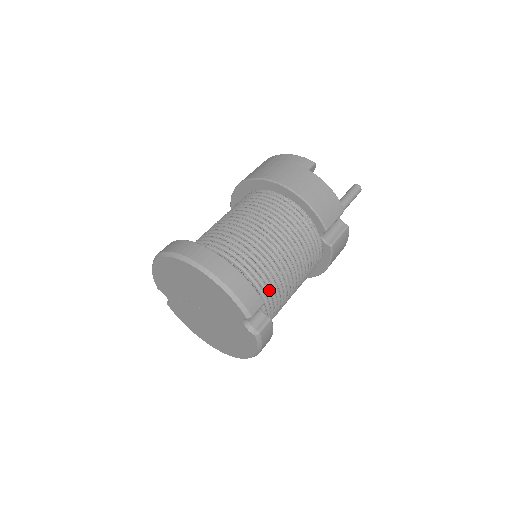
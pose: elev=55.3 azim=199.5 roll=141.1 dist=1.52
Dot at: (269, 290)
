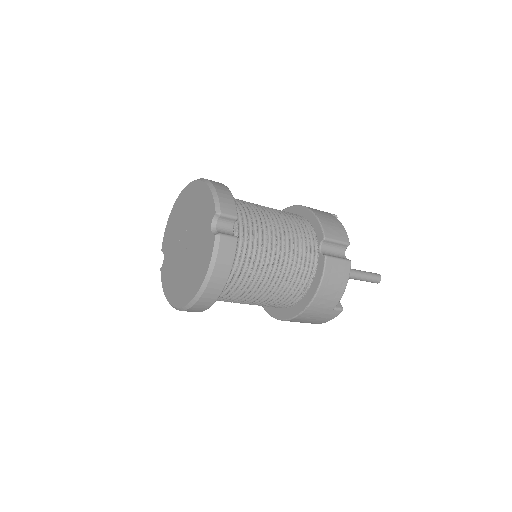
Dot at: (249, 230)
